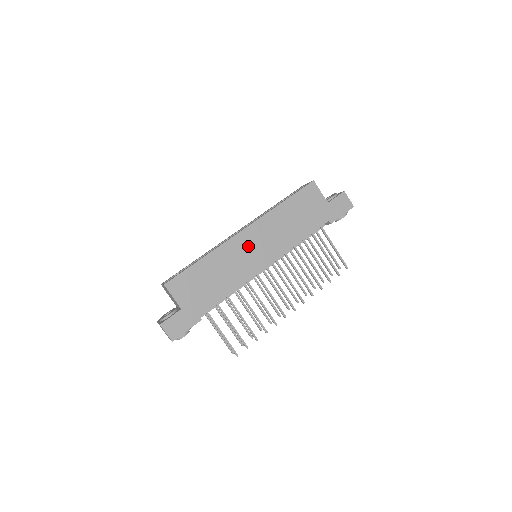
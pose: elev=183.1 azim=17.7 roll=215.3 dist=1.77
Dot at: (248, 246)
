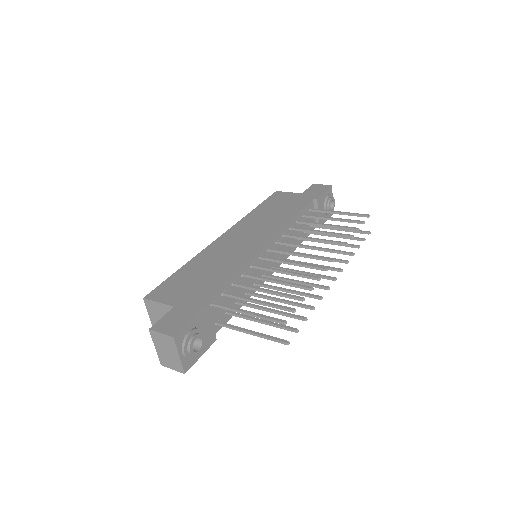
Dot at: (234, 241)
